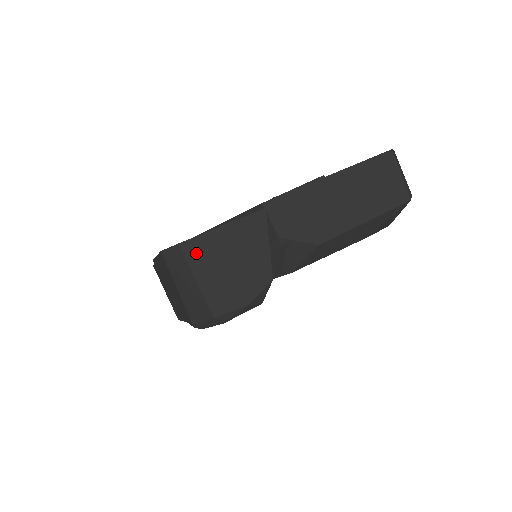
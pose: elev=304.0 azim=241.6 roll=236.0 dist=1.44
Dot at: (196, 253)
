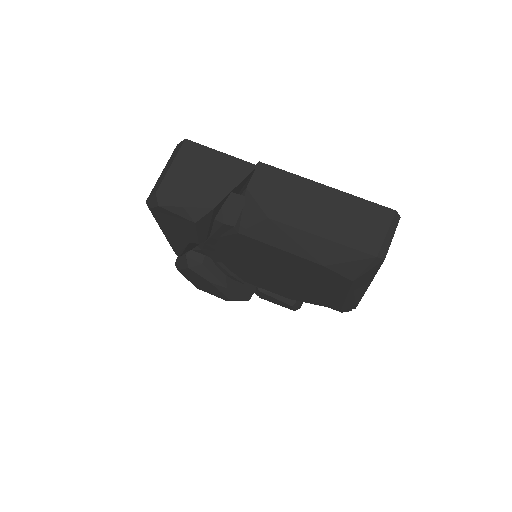
Dot at: (189, 152)
